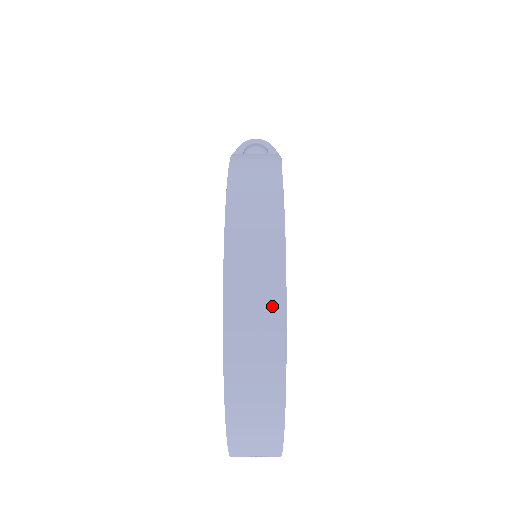
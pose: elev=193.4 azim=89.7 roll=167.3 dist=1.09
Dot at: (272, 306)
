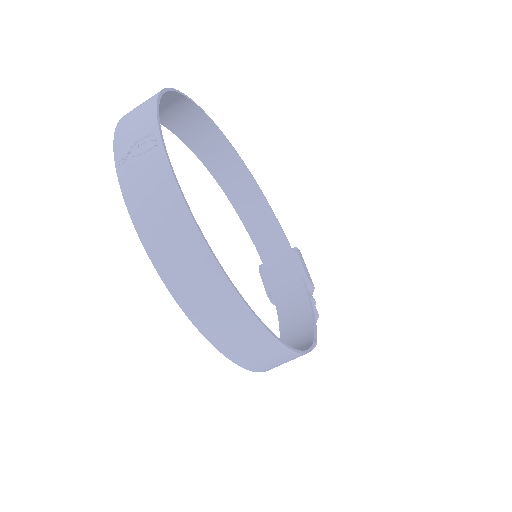
Dot at: (184, 105)
